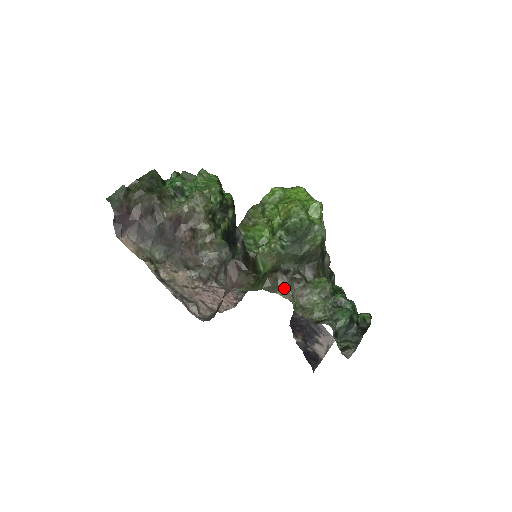
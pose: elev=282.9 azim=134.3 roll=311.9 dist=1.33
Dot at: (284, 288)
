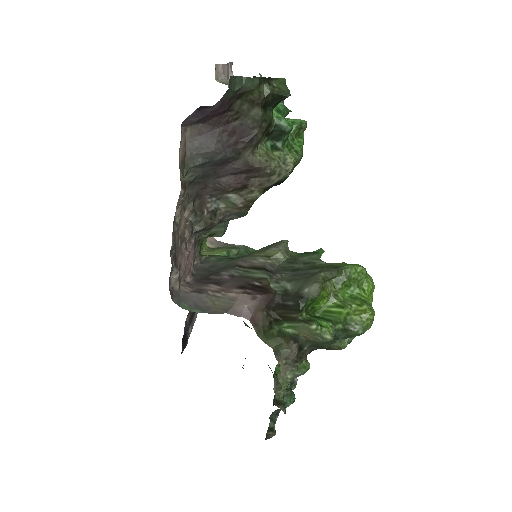
Dot at: (287, 362)
